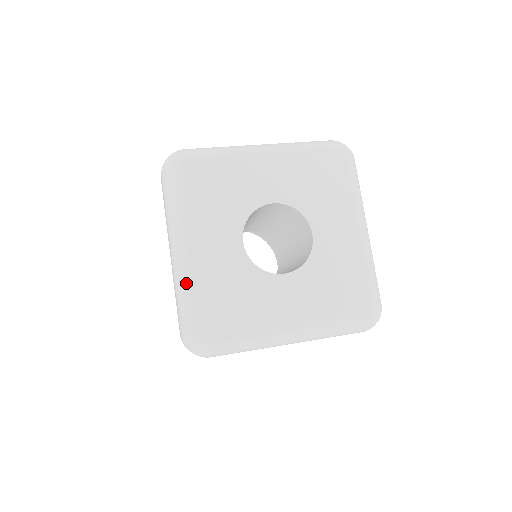
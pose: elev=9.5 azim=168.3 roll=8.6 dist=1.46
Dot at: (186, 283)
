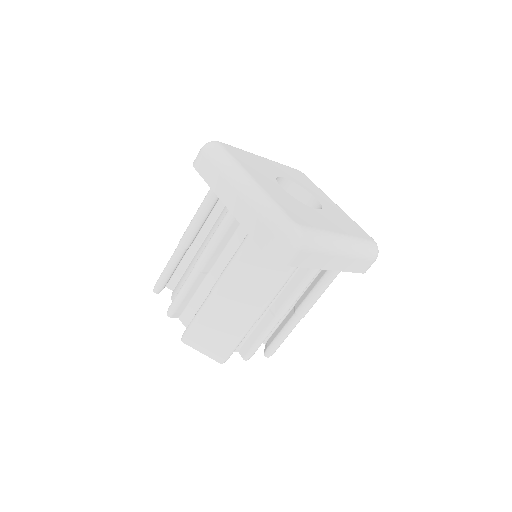
Dot at: (263, 196)
